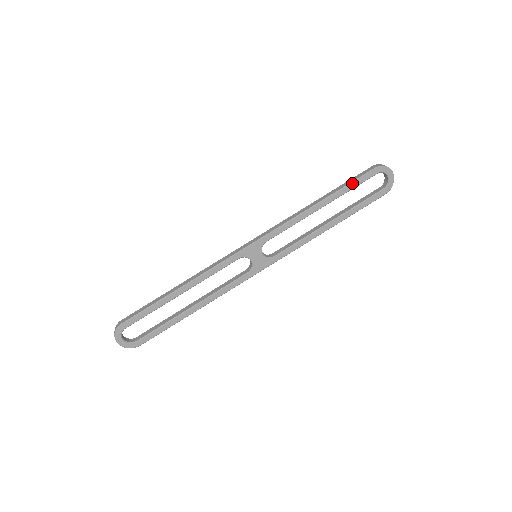
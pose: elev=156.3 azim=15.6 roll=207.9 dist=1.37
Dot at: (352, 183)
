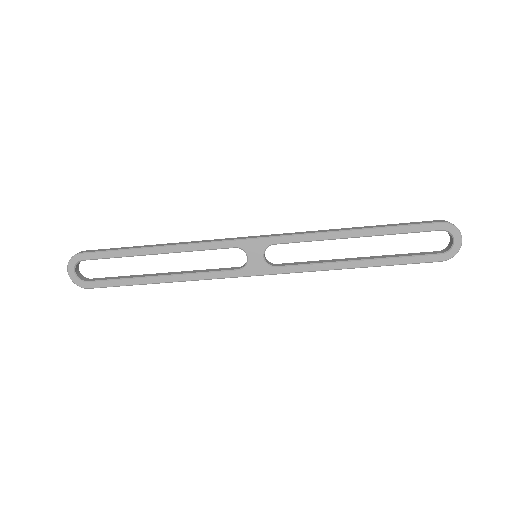
Dot at: (405, 226)
